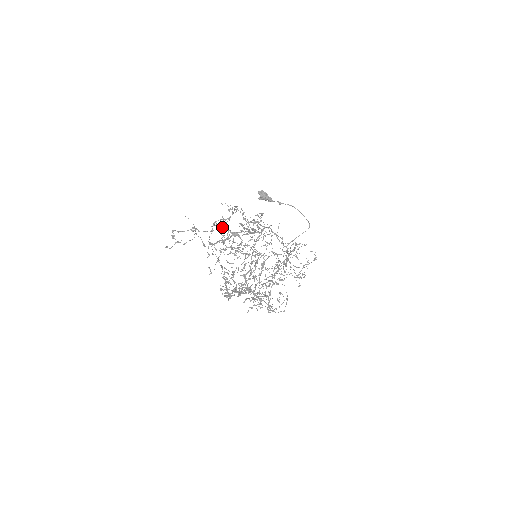
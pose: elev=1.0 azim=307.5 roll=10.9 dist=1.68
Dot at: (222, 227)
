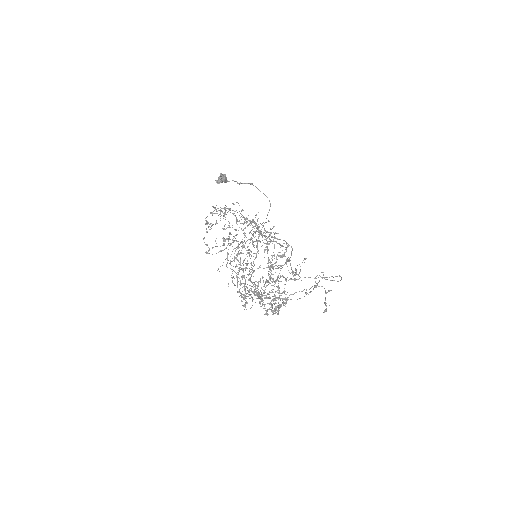
Dot at: (225, 239)
